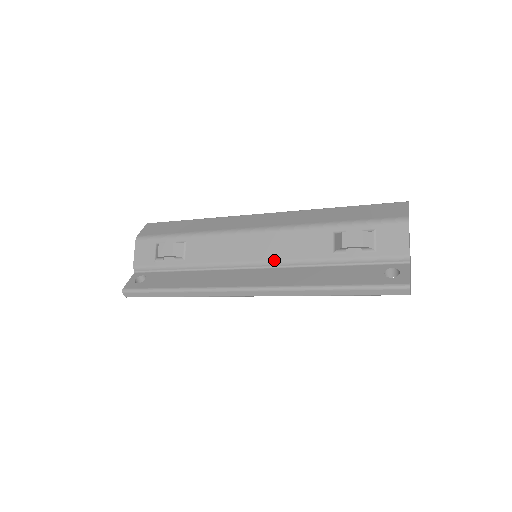
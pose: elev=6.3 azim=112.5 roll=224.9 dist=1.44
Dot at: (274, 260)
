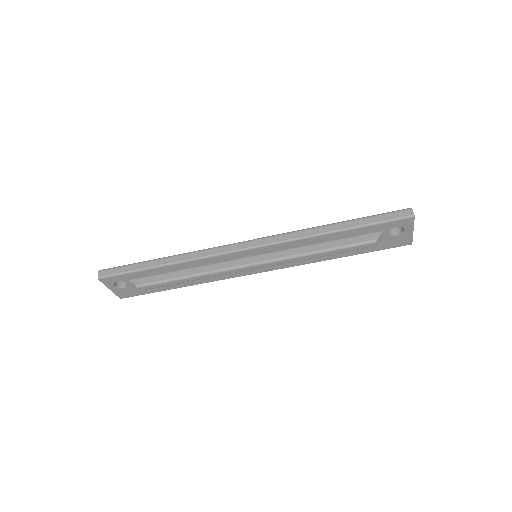
Dot at: occluded
